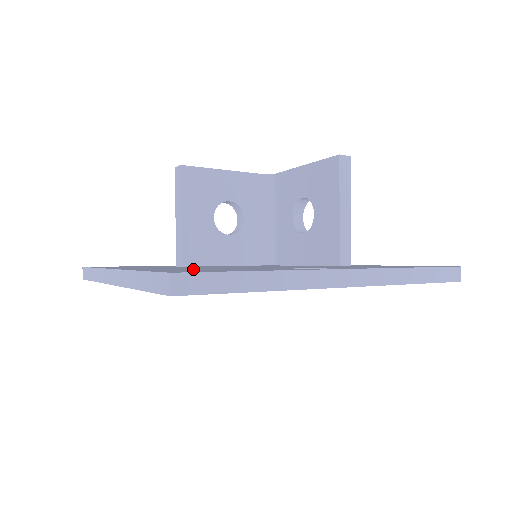
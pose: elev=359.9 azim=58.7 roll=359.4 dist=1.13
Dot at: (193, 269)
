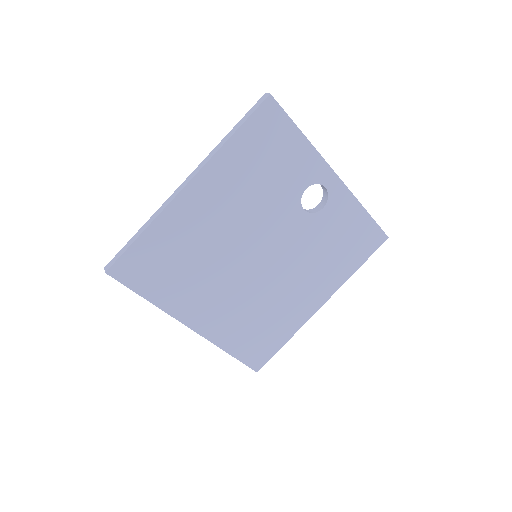
Dot at: occluded
